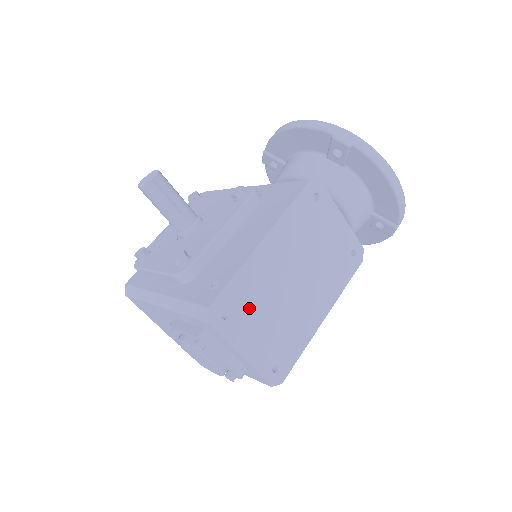
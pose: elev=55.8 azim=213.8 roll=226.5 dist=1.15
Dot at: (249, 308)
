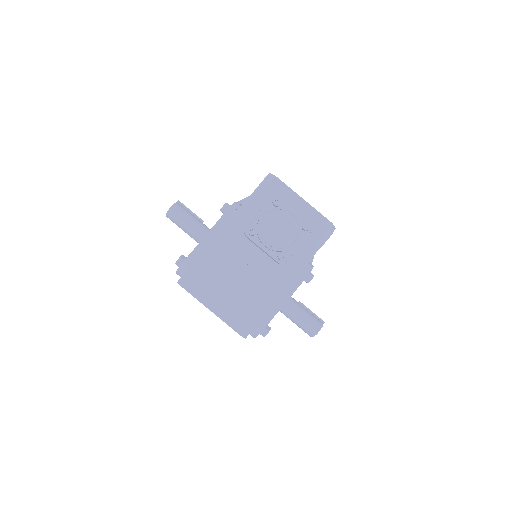
Dot at: occluded
